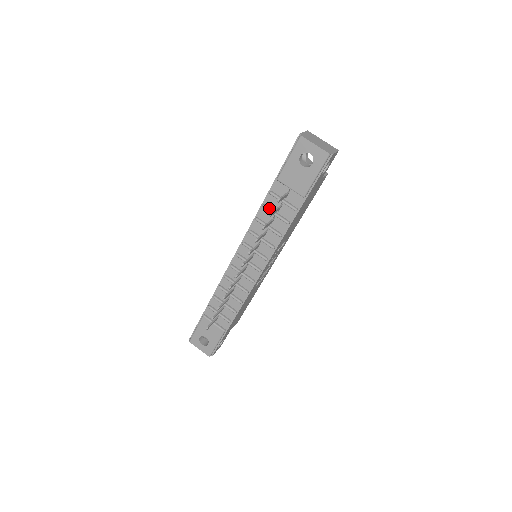
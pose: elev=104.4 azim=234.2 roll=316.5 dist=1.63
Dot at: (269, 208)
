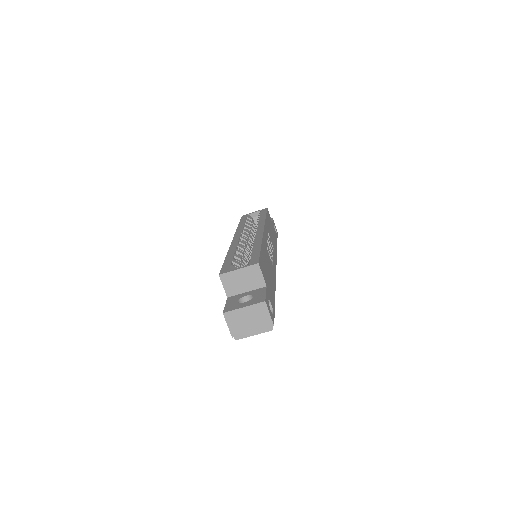
Dot at: occluded
